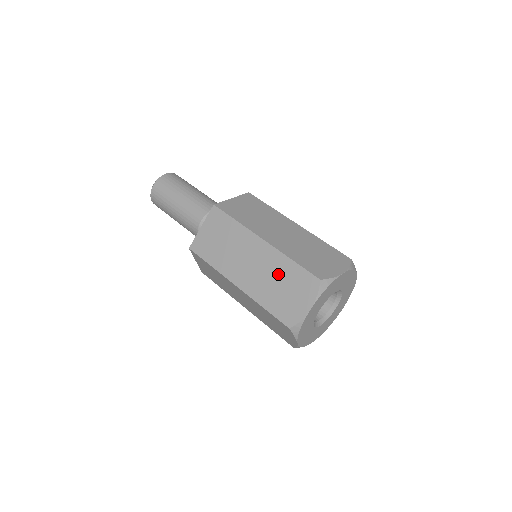
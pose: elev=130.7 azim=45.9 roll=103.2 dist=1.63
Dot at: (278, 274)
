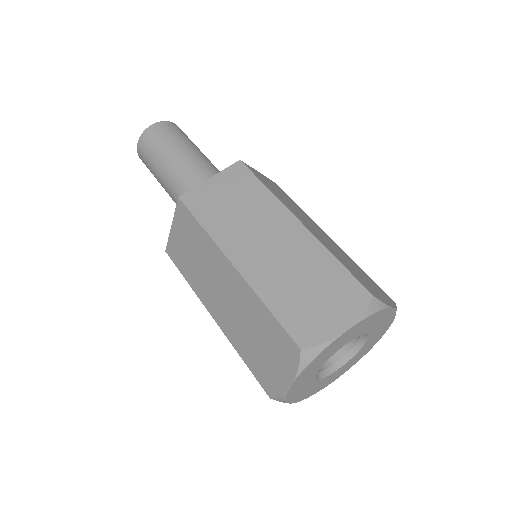
Dot at: (252, 320)
